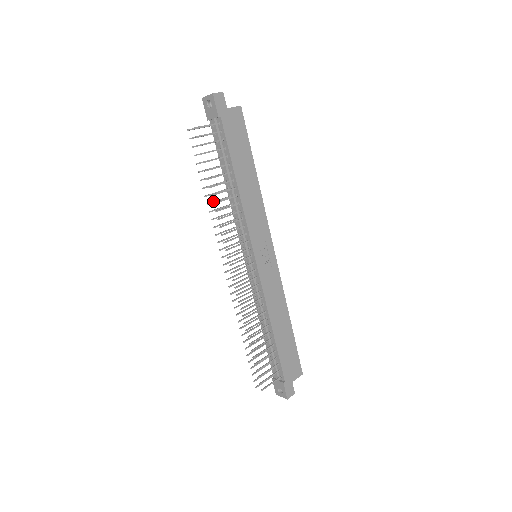
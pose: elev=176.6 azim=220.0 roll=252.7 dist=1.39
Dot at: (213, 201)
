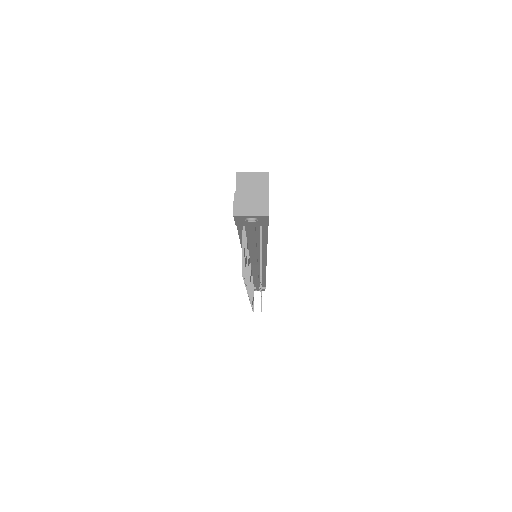
Dot at: occluded
